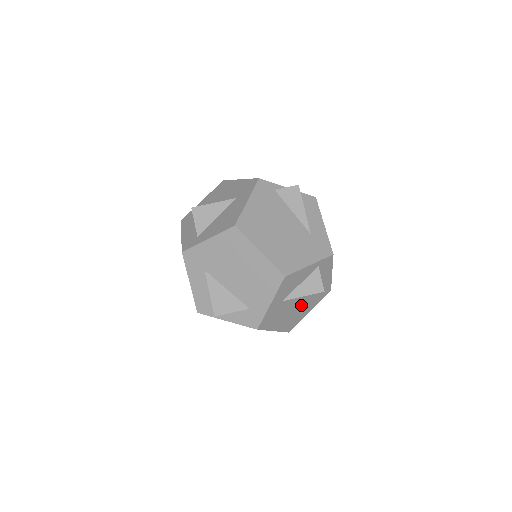
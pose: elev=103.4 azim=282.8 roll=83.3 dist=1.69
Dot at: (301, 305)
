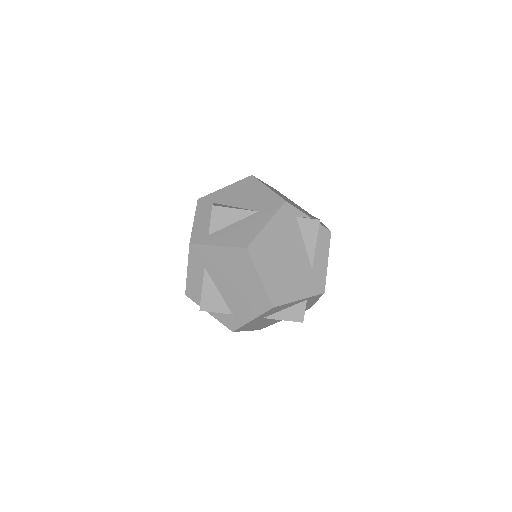
Dot at: occluded
